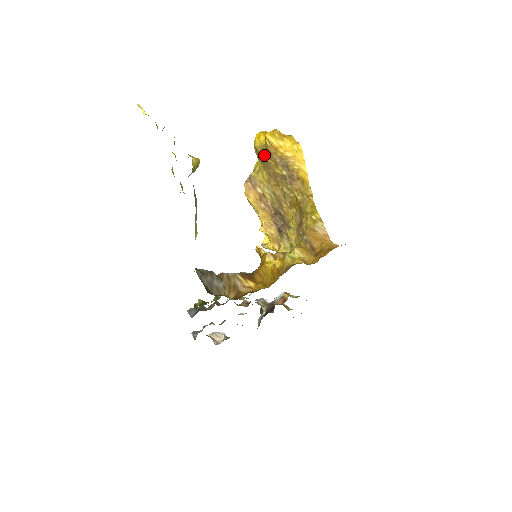
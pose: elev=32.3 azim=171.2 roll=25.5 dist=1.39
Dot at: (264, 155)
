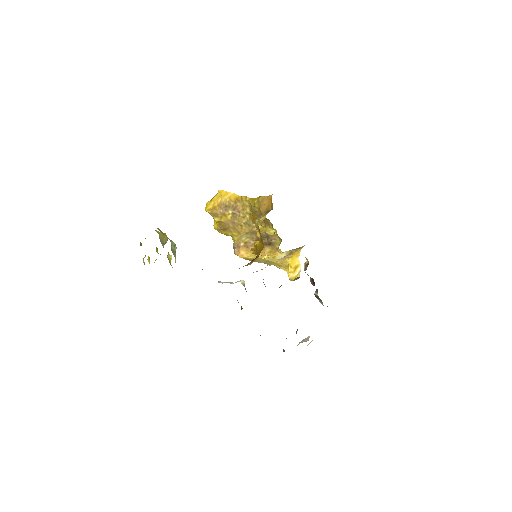
Dot at: (220, 224)
